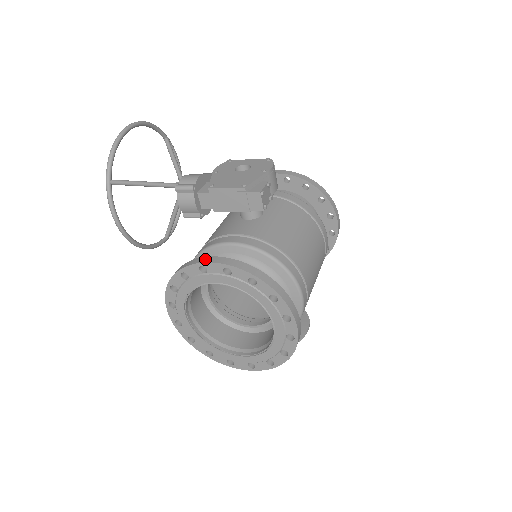
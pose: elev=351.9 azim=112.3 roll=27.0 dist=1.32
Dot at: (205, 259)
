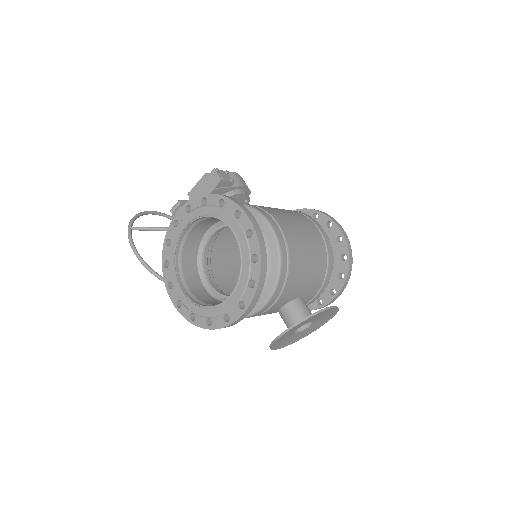
Dot at: occluded
